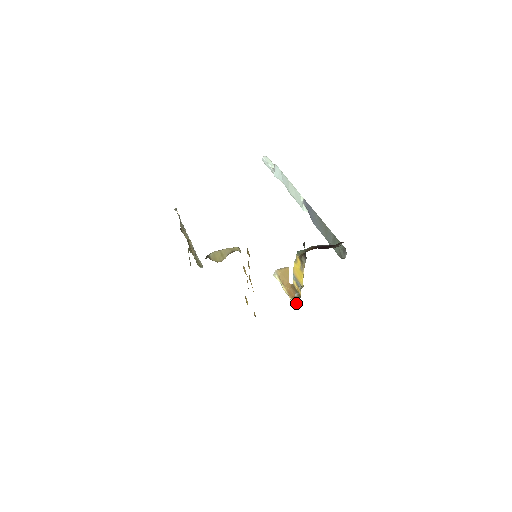
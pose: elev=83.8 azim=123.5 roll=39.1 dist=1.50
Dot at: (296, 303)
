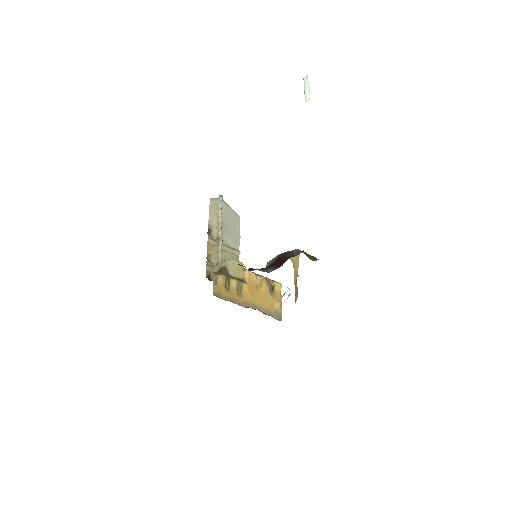
Dot at: (295, 301)
